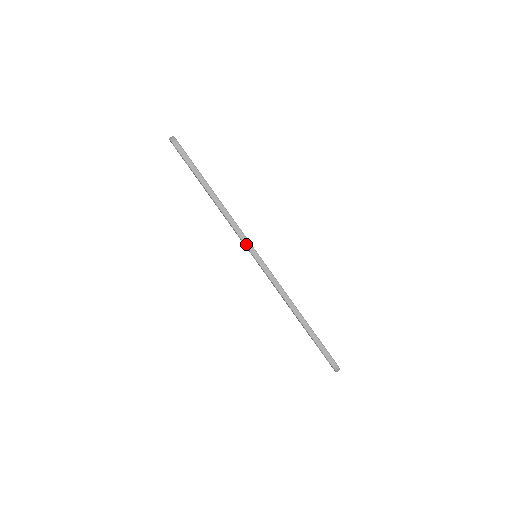
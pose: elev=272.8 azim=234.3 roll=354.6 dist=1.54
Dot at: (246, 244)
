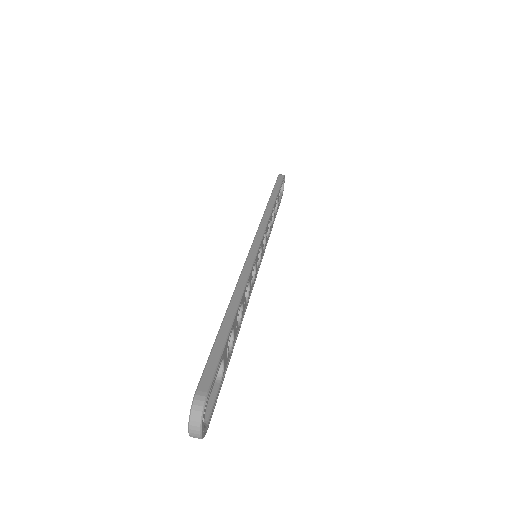
Dot at: (259, 231)
